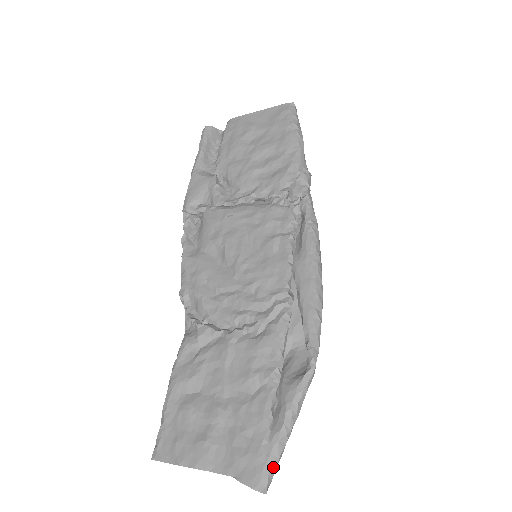
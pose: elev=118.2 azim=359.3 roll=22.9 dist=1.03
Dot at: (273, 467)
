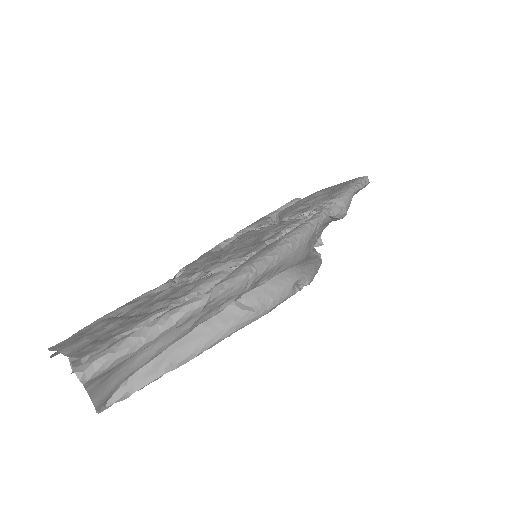
Dot at: (104, 357)
